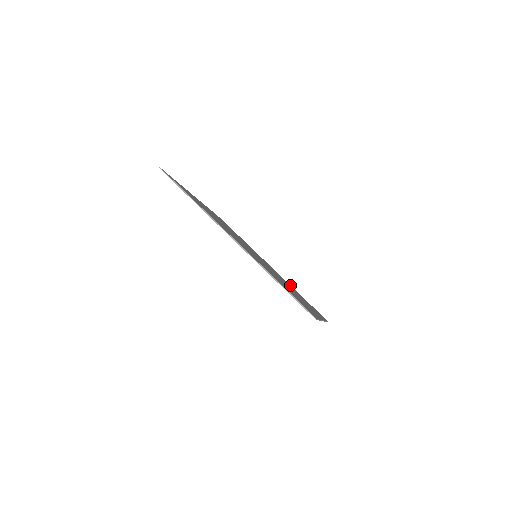
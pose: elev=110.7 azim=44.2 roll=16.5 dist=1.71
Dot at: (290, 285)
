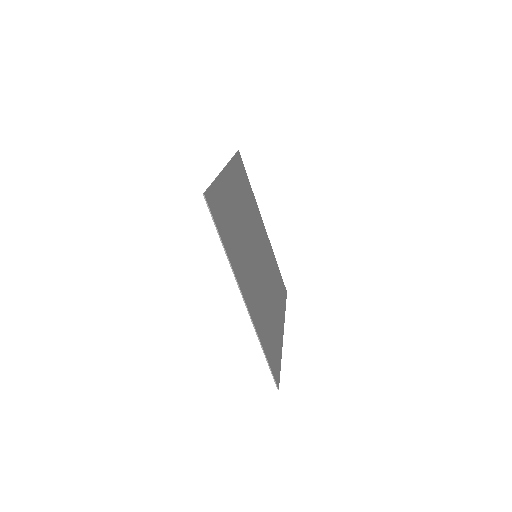
Dot at: (281, 346)
